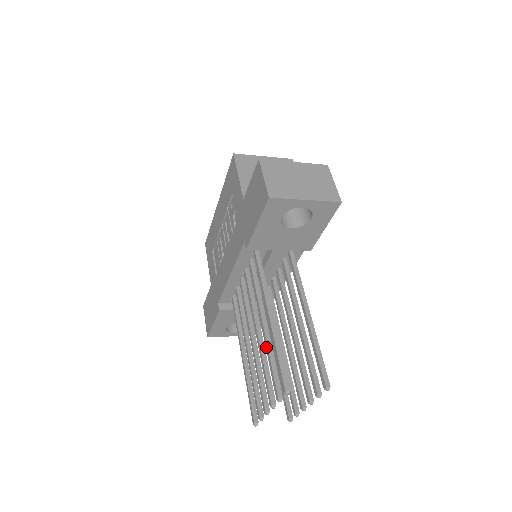
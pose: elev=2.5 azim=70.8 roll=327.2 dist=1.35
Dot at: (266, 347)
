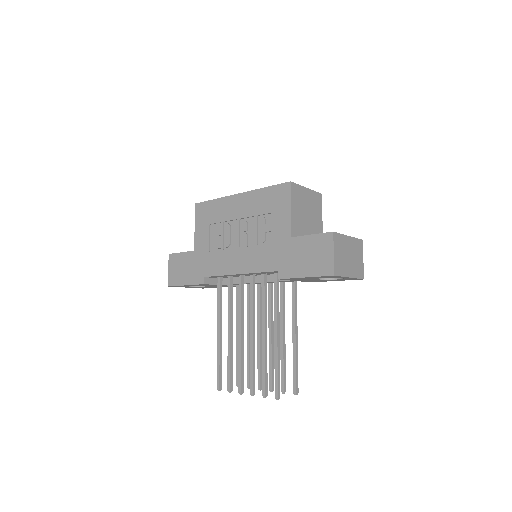
Dot at: (263, 354)
